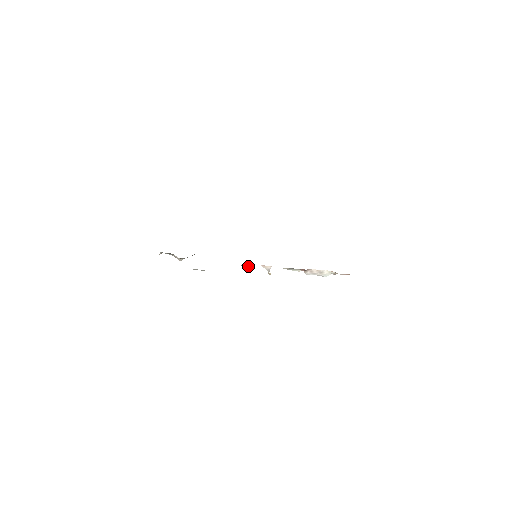
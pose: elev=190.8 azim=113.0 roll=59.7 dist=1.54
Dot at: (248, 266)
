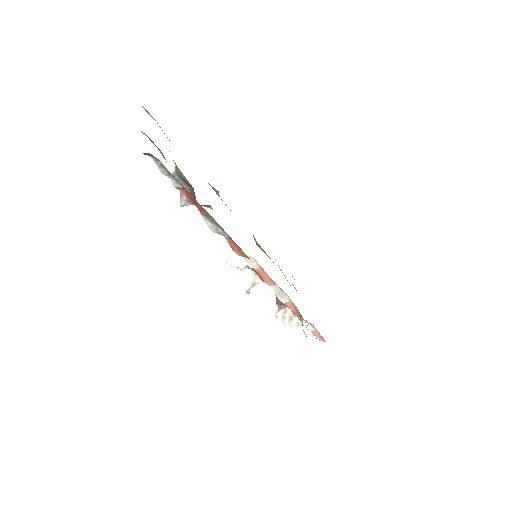
Dot at: (250, 261)
